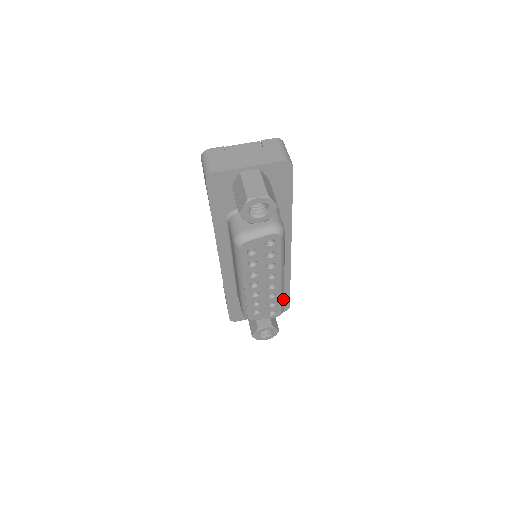
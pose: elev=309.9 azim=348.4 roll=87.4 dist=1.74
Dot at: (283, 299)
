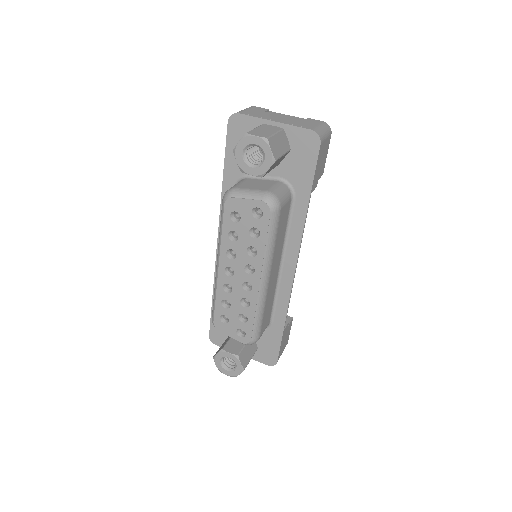
Dot at: (258, 320)
